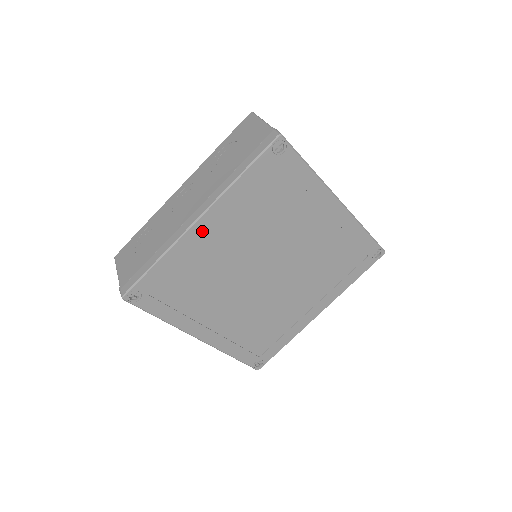
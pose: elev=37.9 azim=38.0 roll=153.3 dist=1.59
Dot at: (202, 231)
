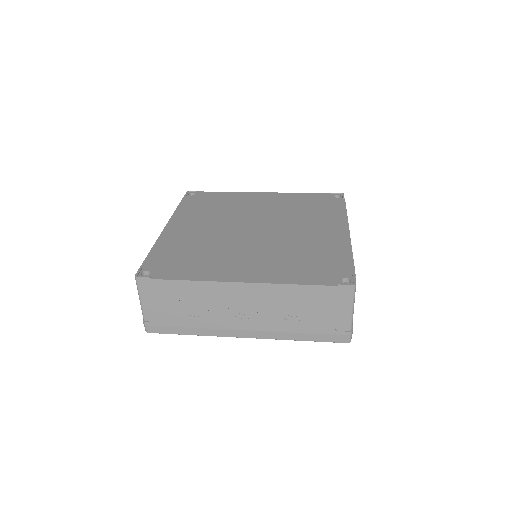
Dot at: occluded
